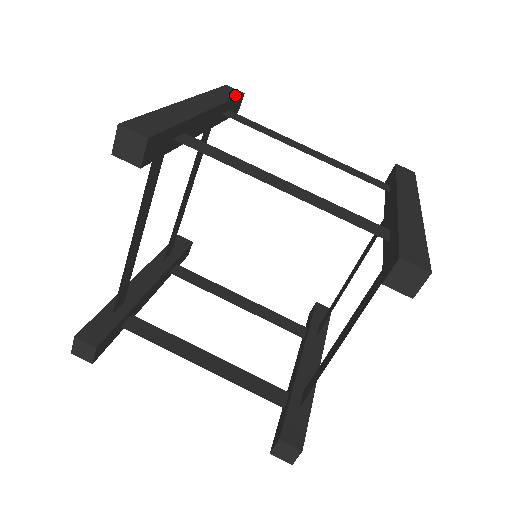
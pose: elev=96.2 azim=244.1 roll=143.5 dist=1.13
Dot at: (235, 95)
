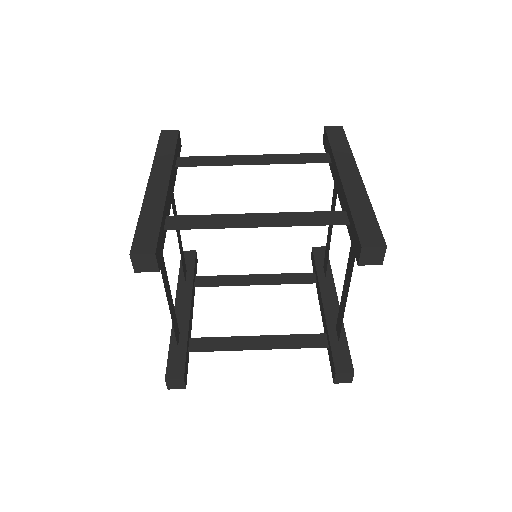
Dot at: (174, 140)
